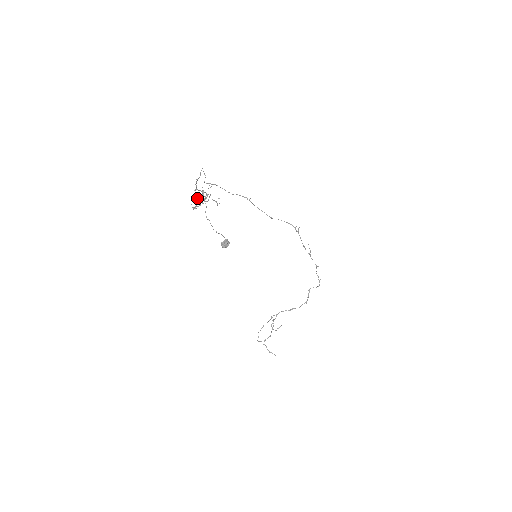
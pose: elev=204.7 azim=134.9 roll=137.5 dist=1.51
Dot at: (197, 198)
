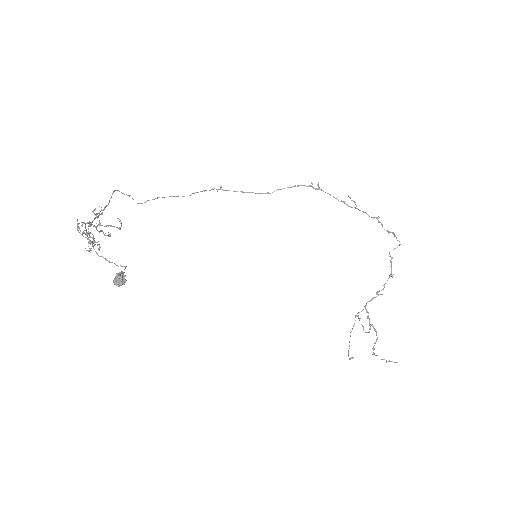
Dot at: occluded
